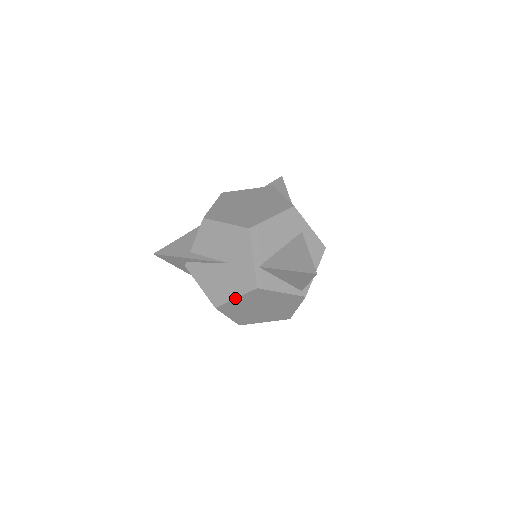
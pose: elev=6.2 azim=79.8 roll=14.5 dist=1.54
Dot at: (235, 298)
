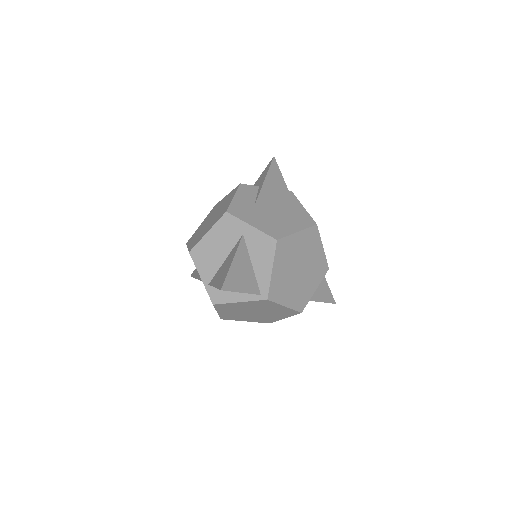
Dot at: (217, 312)
